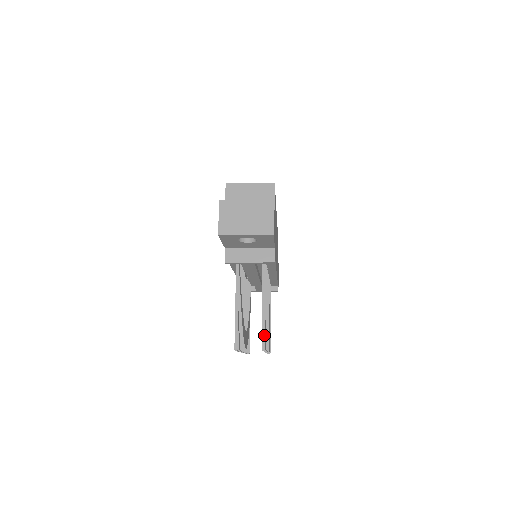
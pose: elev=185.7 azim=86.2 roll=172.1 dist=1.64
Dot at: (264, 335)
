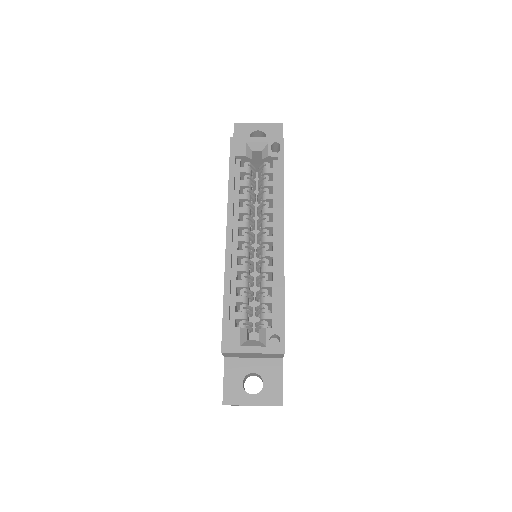
Dot at: occluded
